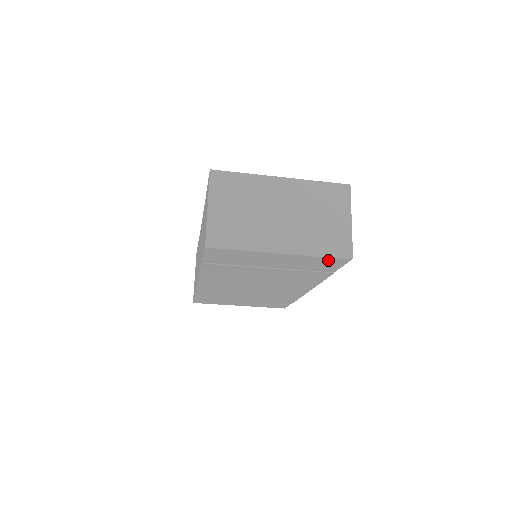
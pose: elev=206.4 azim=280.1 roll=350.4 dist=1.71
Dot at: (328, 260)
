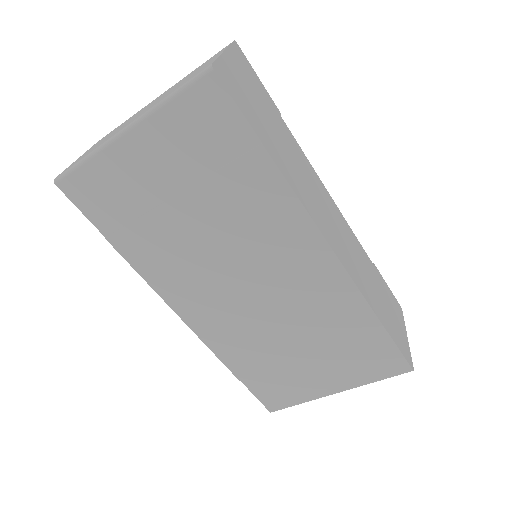
Dot at: (195, 103)
